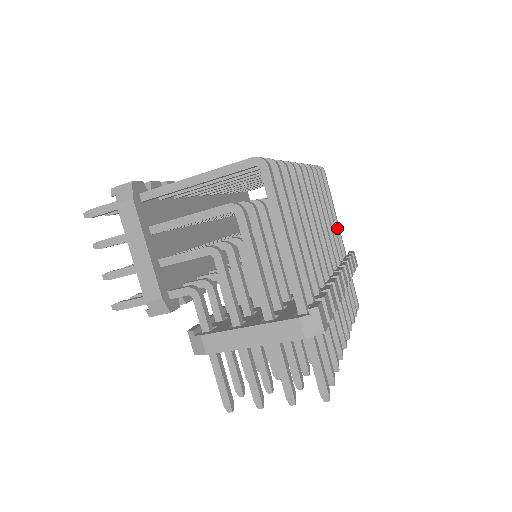
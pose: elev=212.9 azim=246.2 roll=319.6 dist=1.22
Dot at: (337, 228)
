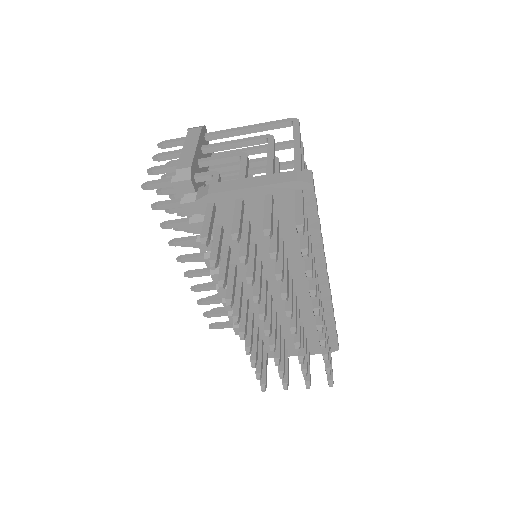
Dot at: occluded
